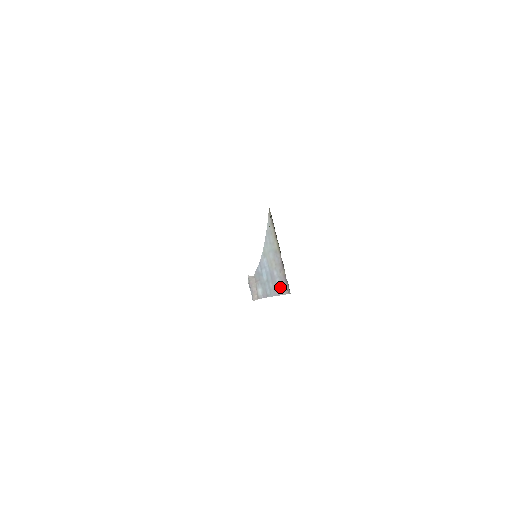
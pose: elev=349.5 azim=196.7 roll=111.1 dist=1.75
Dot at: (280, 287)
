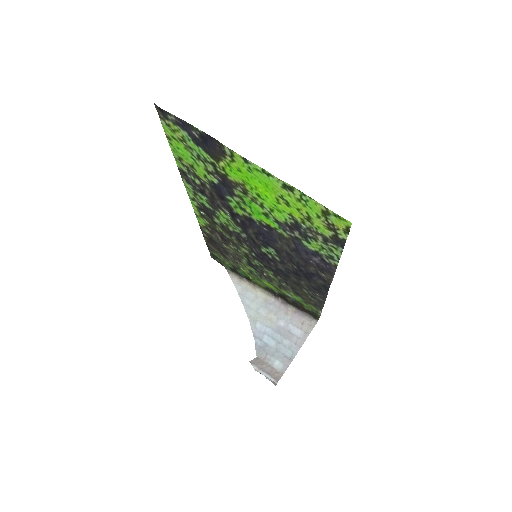
Dot at: (299, 330)
